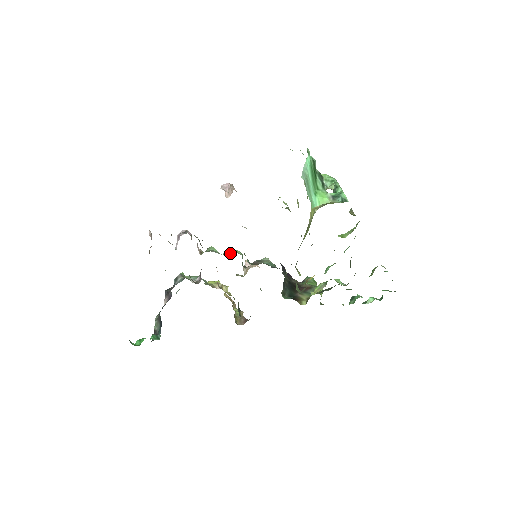
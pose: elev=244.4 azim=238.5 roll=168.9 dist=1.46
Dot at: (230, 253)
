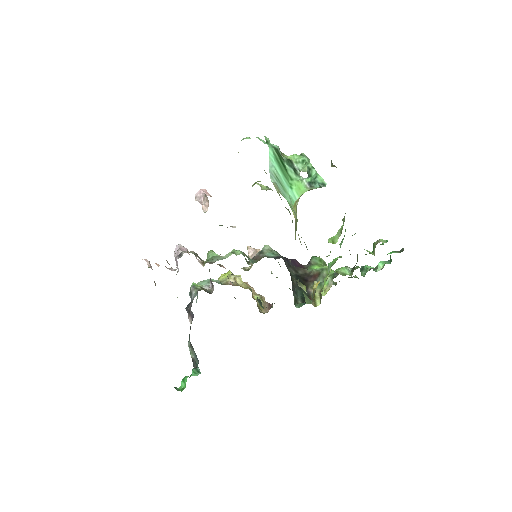
Dot at: (230, 255)
